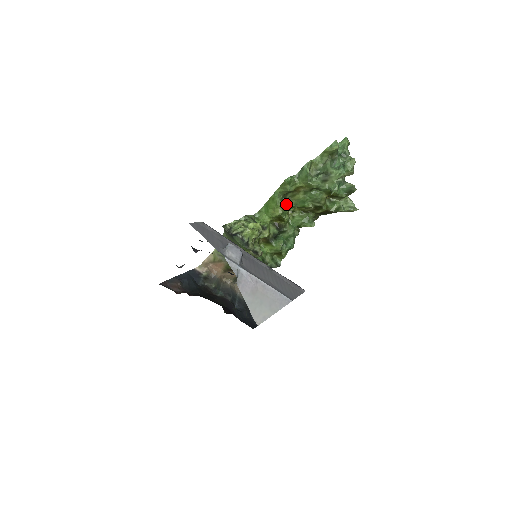
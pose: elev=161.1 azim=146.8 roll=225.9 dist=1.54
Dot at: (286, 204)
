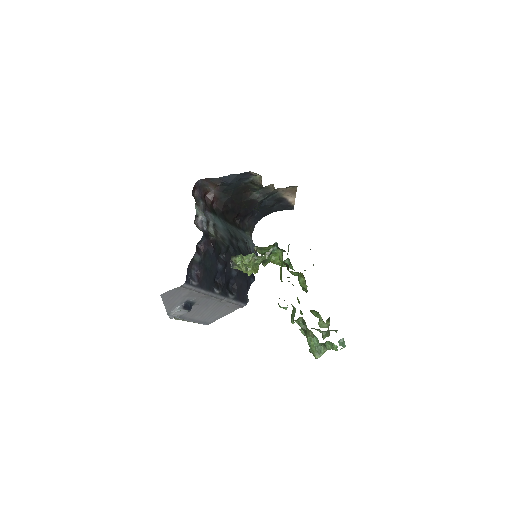
Dot at: occluded
